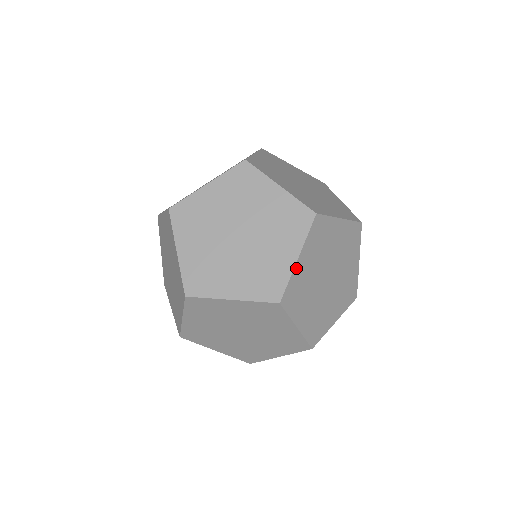
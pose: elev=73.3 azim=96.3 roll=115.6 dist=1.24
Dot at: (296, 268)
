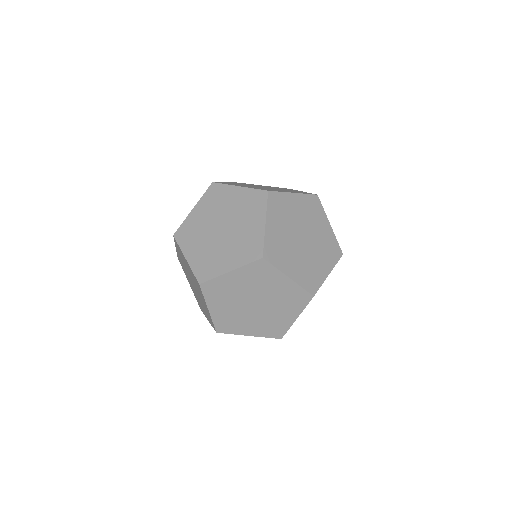
Dot at: (267, 231)
